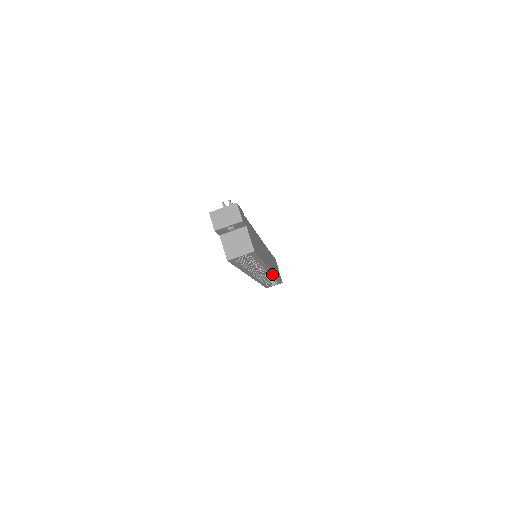
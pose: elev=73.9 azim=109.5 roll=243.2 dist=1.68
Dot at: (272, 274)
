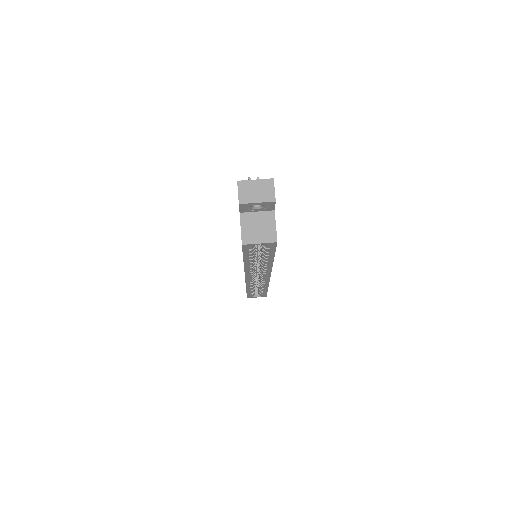
Dot at: (266, 281)
